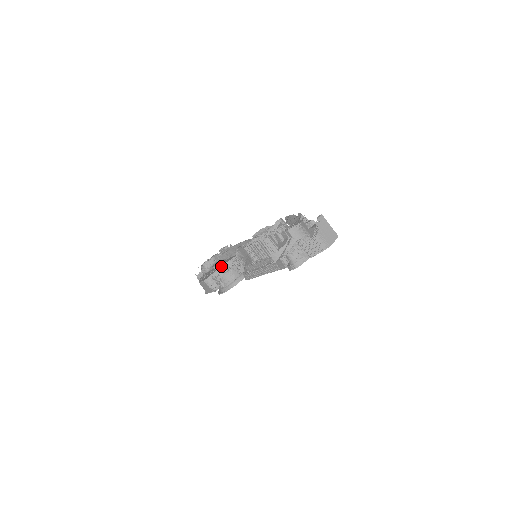
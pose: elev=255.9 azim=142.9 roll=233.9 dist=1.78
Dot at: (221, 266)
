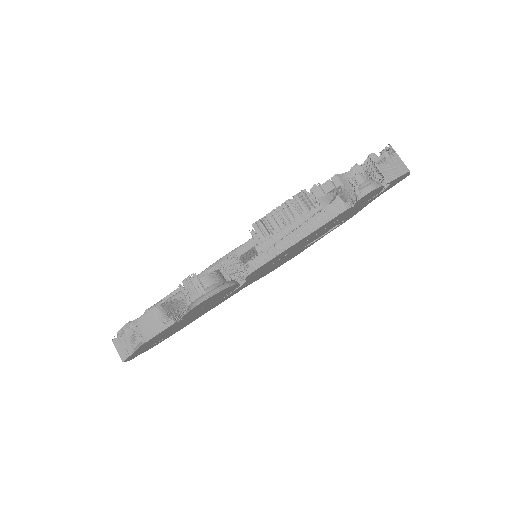
Dot at: occluded
